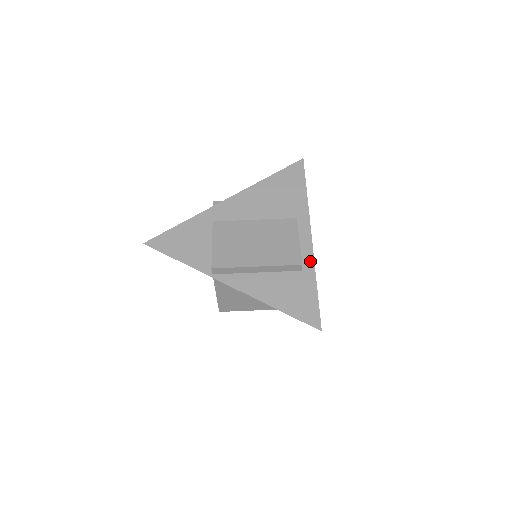
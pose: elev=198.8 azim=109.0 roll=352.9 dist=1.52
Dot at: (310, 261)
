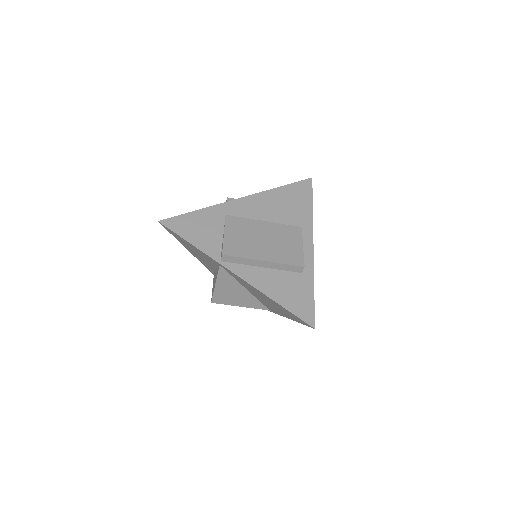
Dot at: (310, 266)
